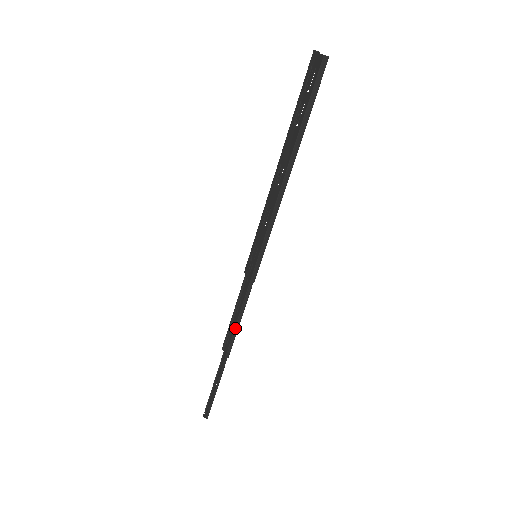
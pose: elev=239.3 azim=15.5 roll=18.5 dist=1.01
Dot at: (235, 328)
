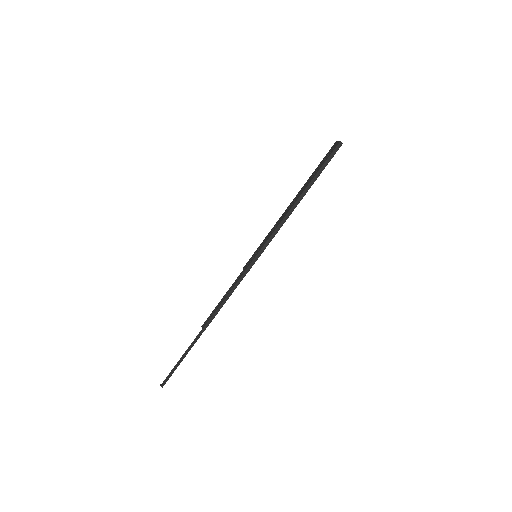
Dot at: (219, 307)
